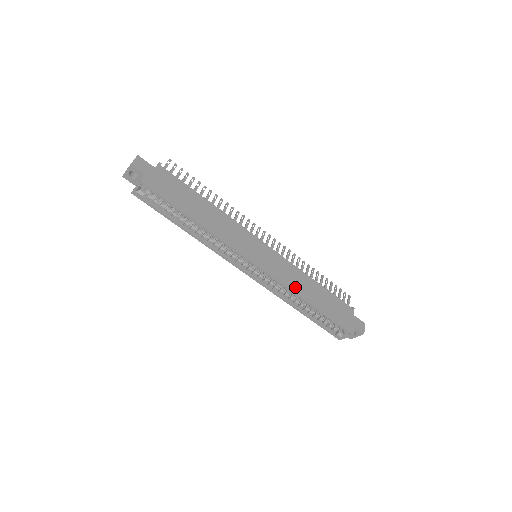
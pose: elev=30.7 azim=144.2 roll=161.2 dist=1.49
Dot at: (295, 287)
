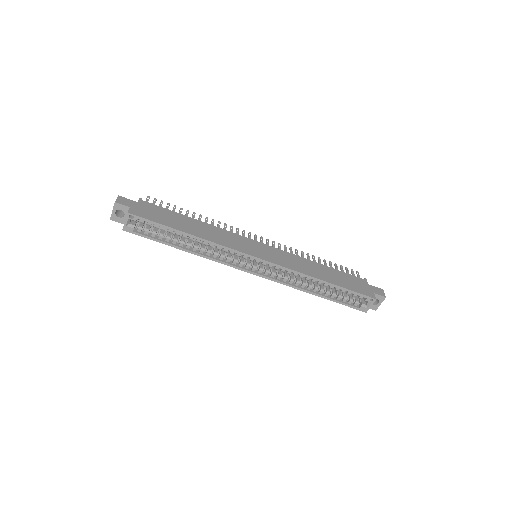
Dot at: (303, 270)
